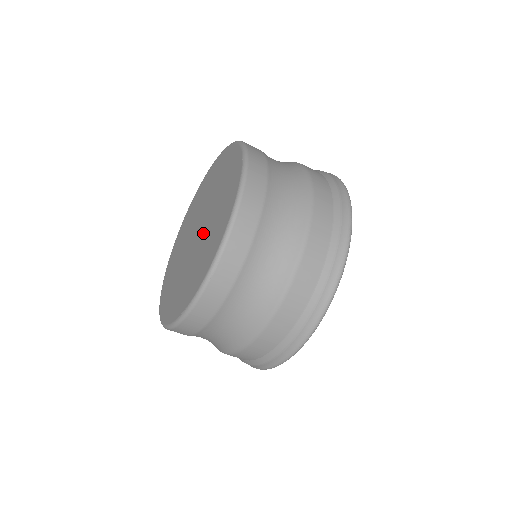
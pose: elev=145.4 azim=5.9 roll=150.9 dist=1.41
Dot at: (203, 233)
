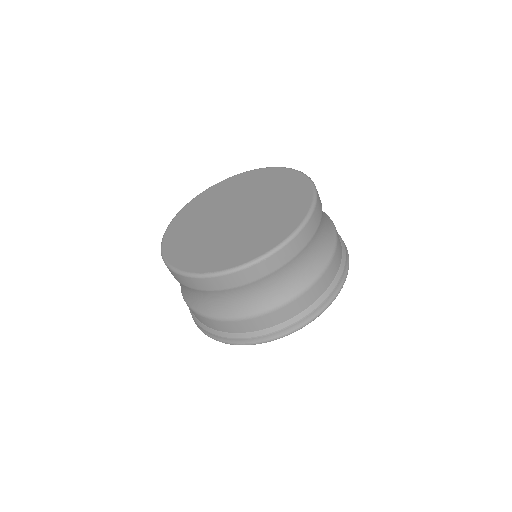
Dot at: (246, 222)
